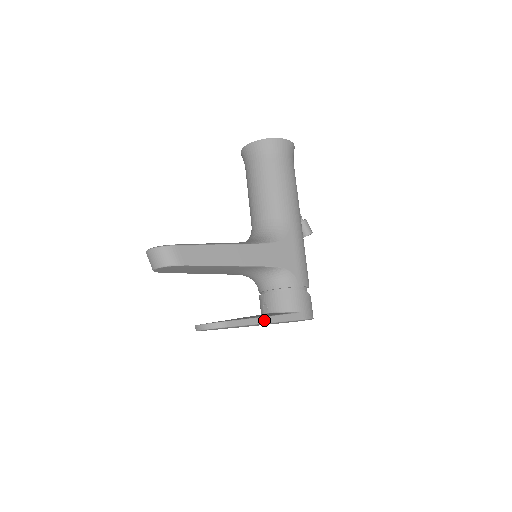
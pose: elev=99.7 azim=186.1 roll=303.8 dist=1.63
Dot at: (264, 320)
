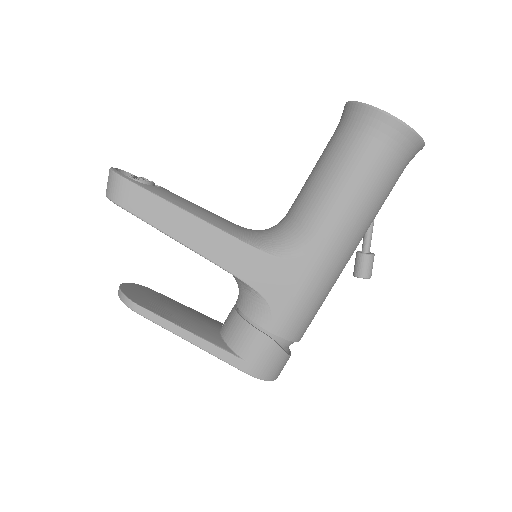
Dot at: (188, 336)
